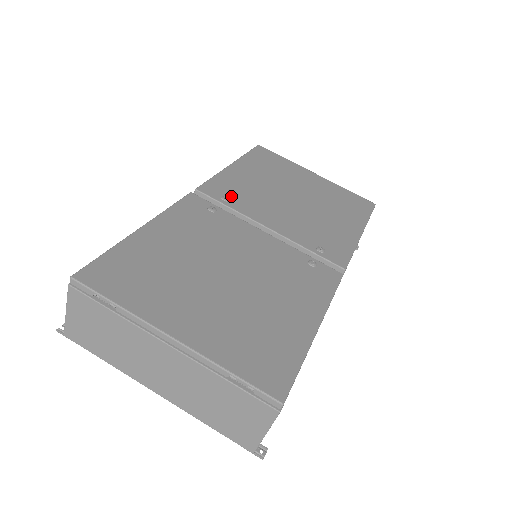
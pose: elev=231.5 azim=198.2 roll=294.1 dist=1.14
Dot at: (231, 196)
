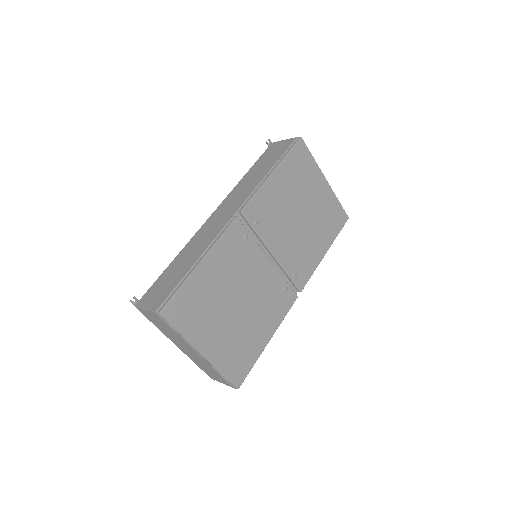
Dot at: (261, 219)
